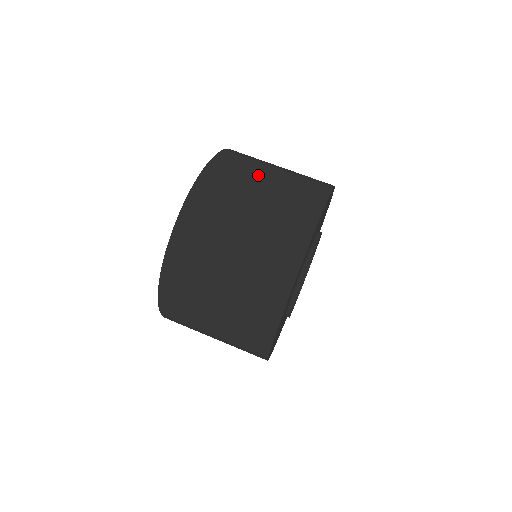
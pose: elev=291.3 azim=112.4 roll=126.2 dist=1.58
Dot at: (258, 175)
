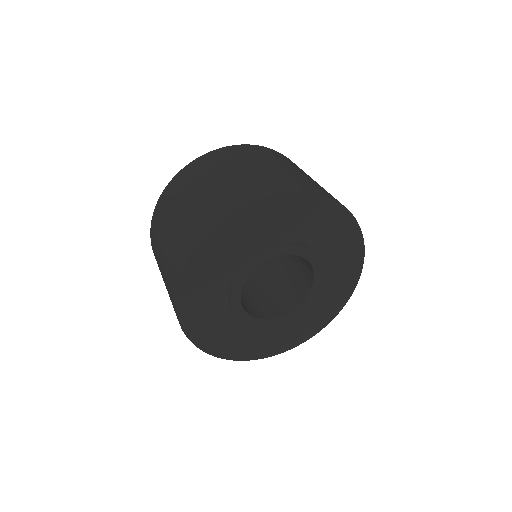
Dot at: occluded
